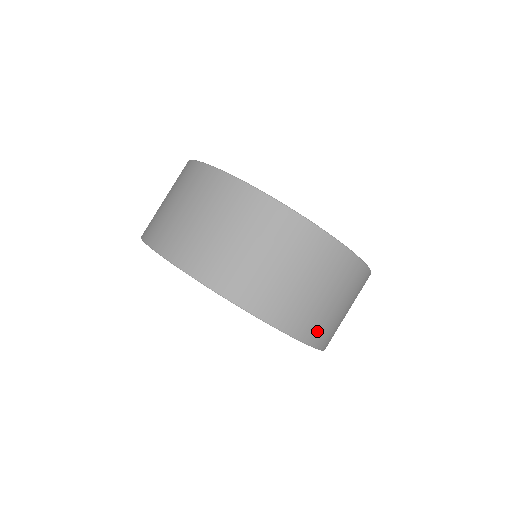
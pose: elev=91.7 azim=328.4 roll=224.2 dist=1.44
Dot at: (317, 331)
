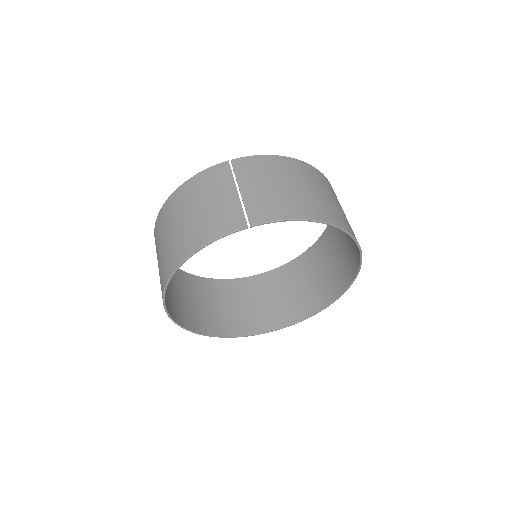
Dot at: (252, 213)
